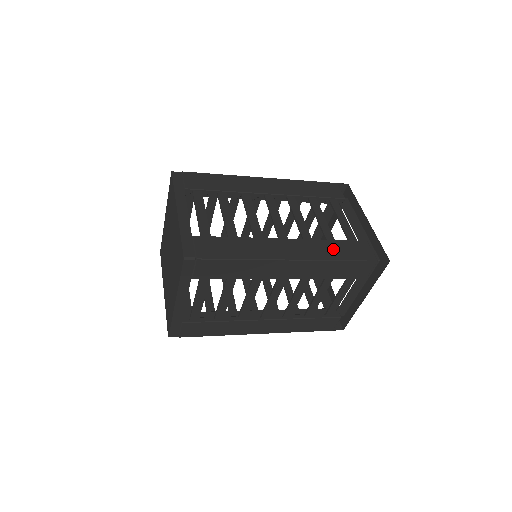
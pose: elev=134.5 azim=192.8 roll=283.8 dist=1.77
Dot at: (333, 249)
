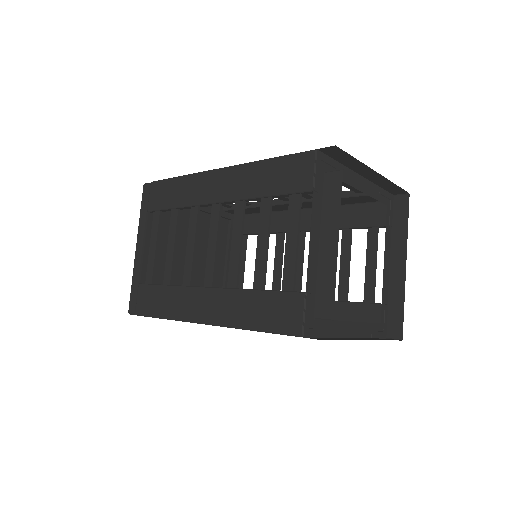
Dot at: (251, 309)
